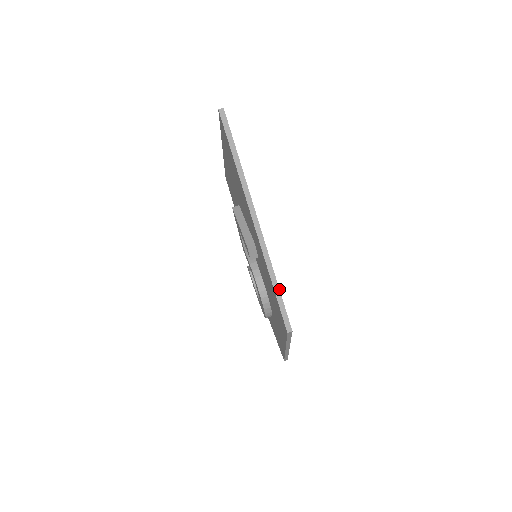
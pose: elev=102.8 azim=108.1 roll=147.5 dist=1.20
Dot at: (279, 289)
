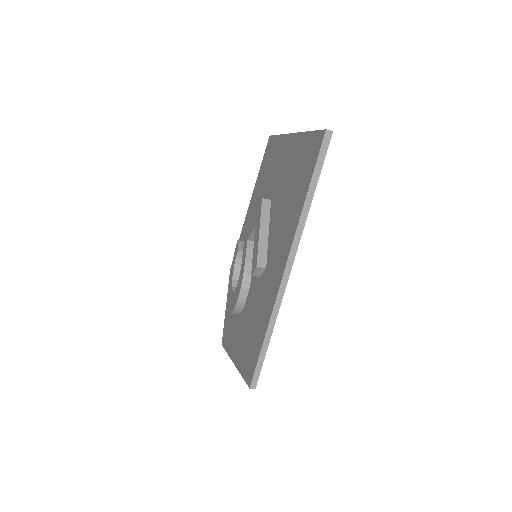
Dot at: (267, 348)
